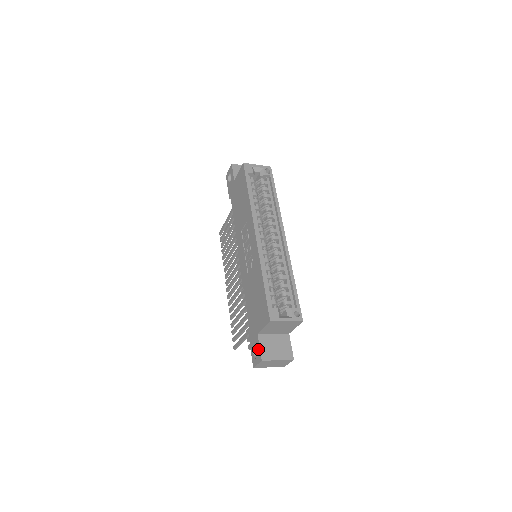
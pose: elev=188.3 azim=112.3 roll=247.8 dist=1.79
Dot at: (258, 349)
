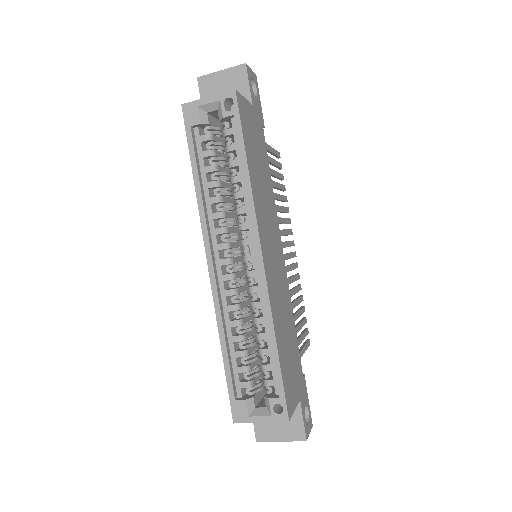
Dot at: occluded
